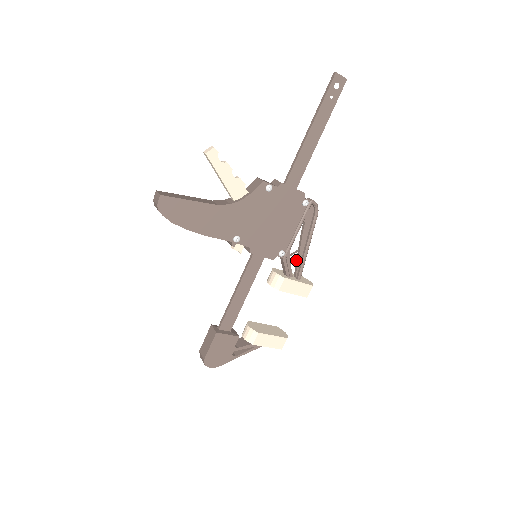
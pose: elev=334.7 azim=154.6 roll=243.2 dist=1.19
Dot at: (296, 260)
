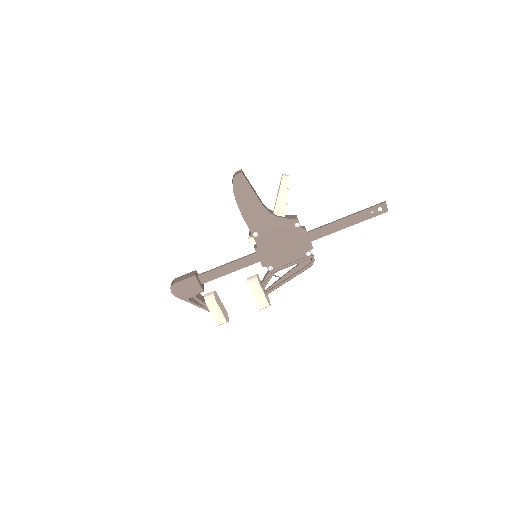
Dot at: (274, 282)
